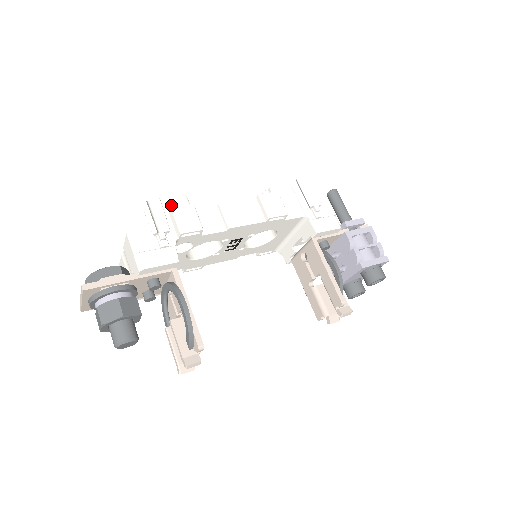
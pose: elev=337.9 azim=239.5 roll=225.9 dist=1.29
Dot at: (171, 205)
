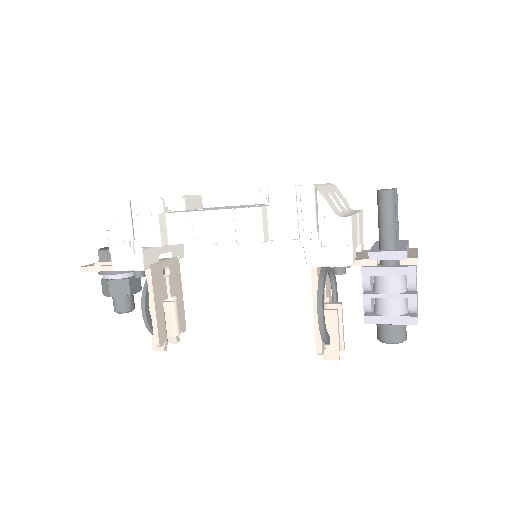
Dot at: (143, 208)
